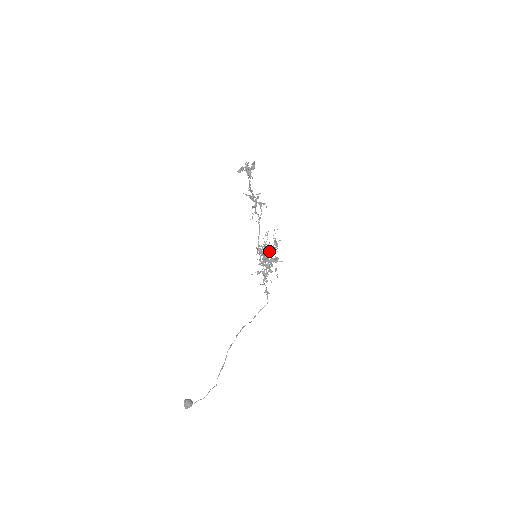
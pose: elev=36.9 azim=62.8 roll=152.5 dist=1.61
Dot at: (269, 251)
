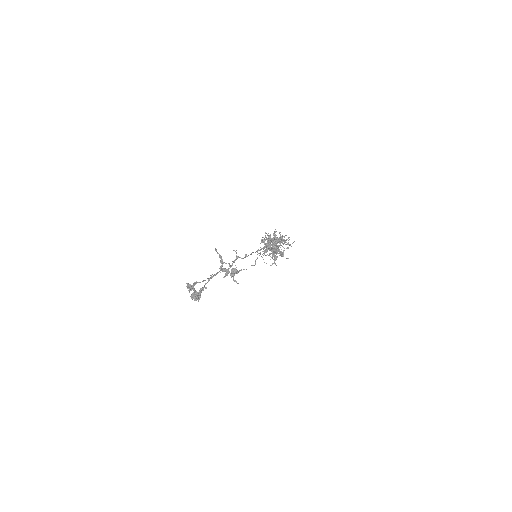
Dot at: (274, 245)
